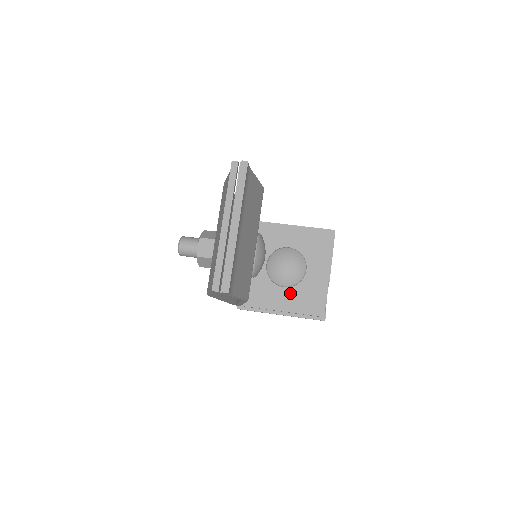
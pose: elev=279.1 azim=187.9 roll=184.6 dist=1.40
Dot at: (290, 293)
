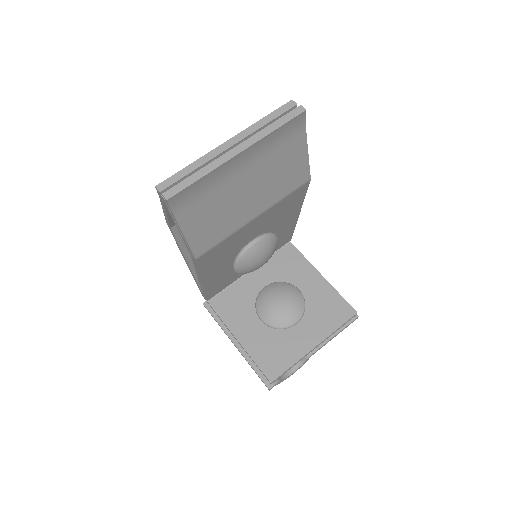
Dot at: (261, 331)
